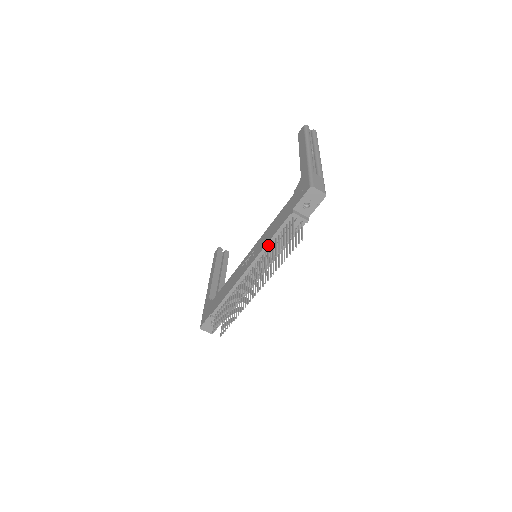
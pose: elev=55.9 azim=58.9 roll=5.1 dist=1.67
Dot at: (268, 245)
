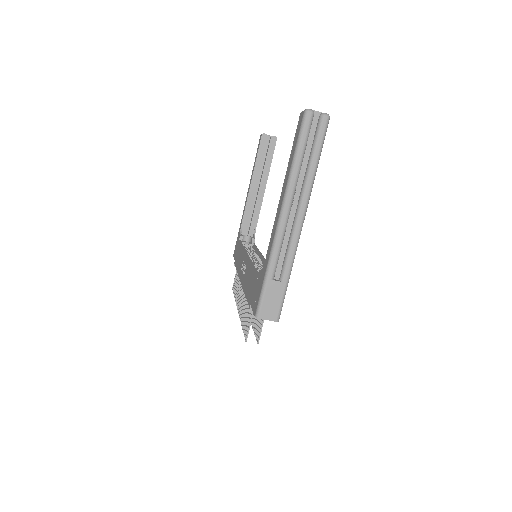
Dot at: occluded
